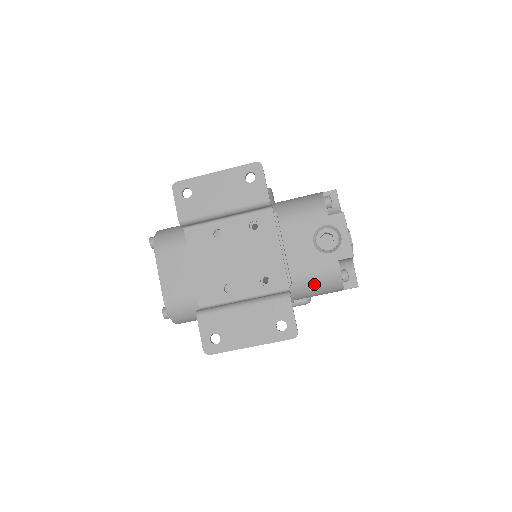
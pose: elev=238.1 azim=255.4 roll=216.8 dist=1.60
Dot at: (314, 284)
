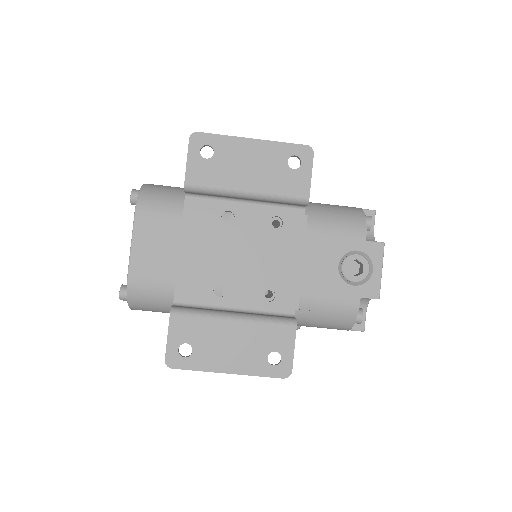
Dot at: (322, 315)
